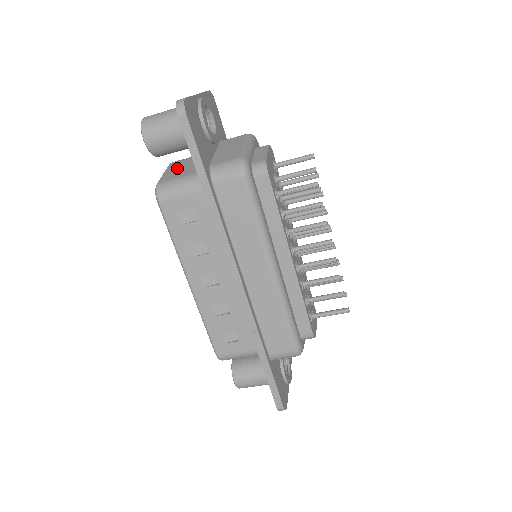
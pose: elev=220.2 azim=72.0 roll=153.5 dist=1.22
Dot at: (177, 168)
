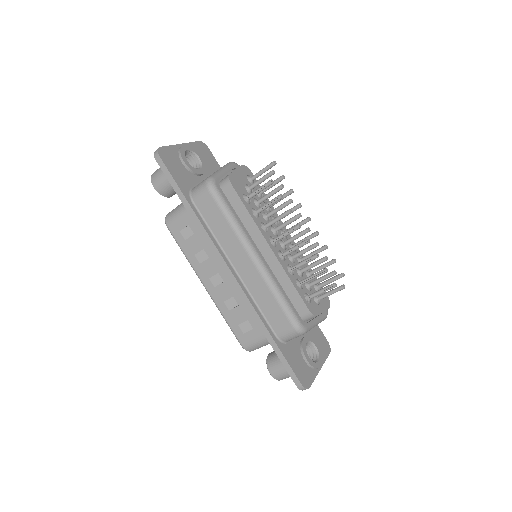
Dot at: occluded
